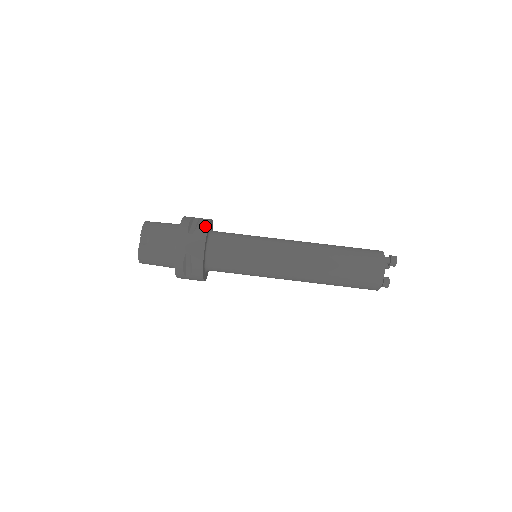
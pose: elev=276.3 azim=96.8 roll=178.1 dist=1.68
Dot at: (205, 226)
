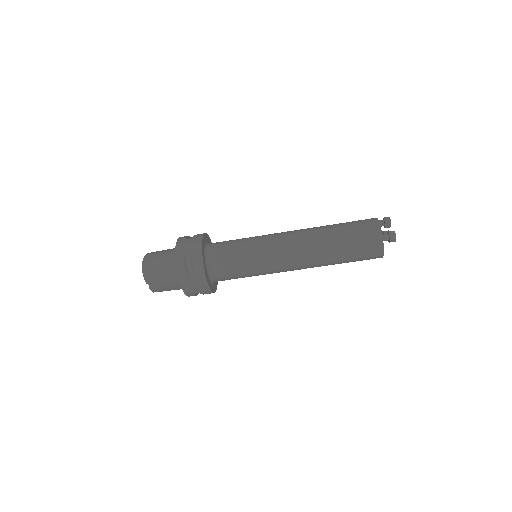
Dot at: (201, 270)
